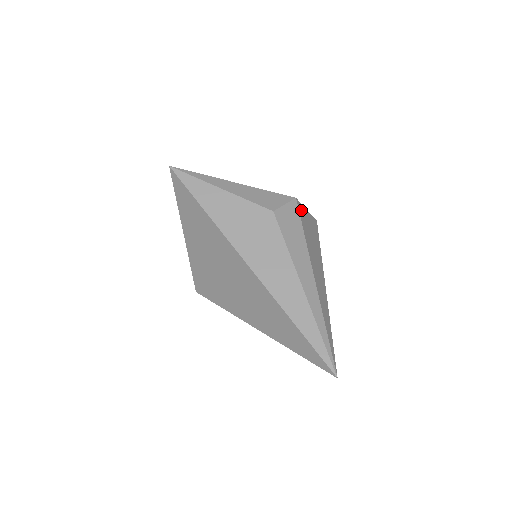
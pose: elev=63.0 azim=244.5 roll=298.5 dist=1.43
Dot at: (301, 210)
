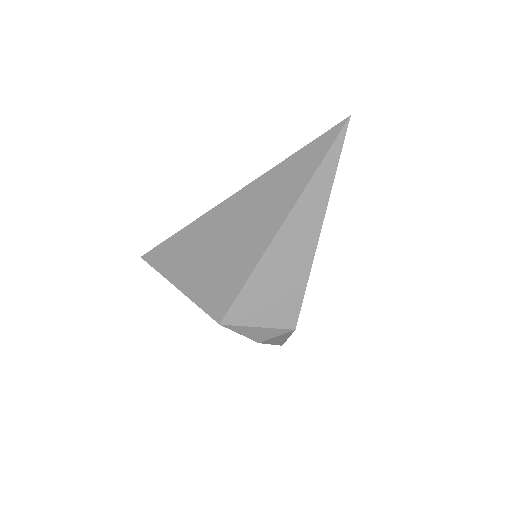
Dot at: occluded
